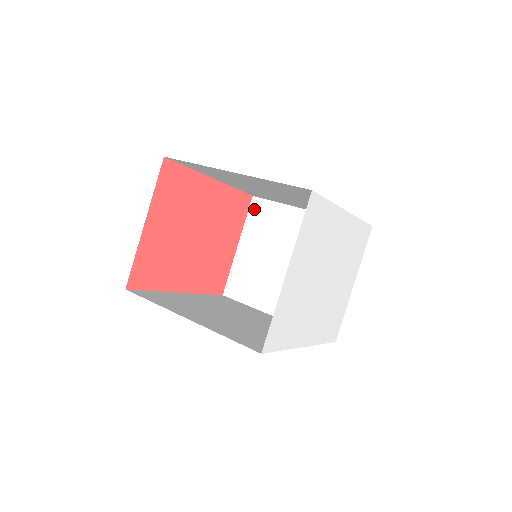
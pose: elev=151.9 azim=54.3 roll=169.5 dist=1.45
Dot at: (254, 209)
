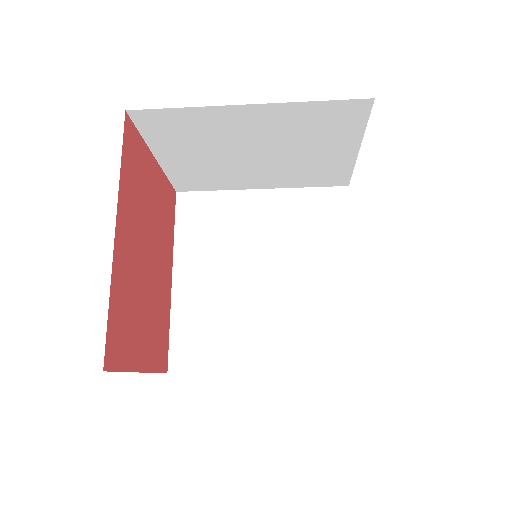
Dot at: occluded
